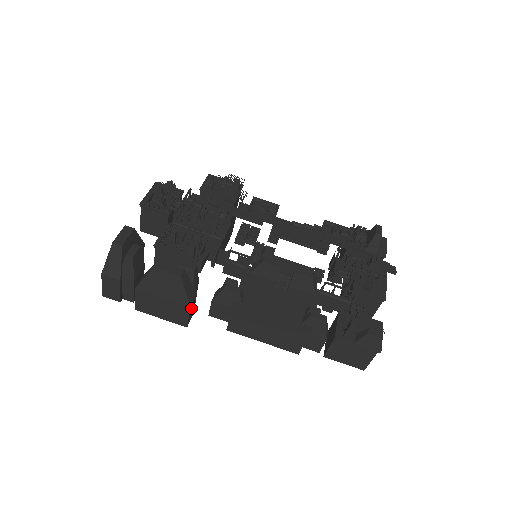
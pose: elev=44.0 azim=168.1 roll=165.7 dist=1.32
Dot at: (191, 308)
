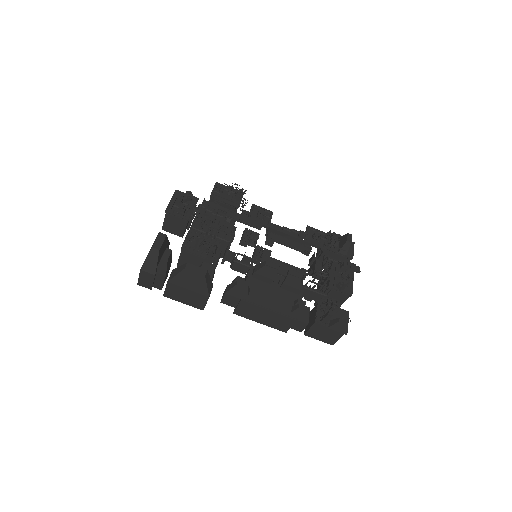
Dot at: occluded
